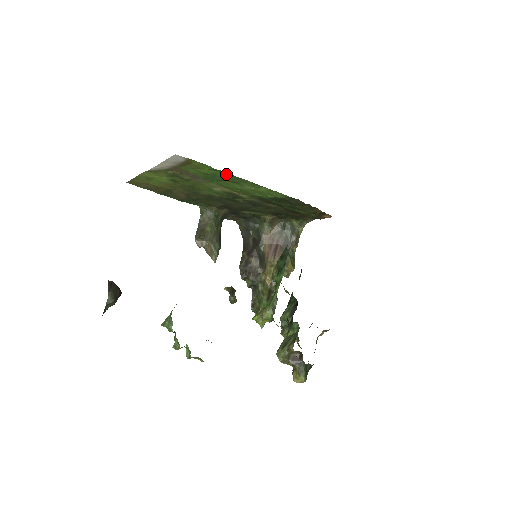
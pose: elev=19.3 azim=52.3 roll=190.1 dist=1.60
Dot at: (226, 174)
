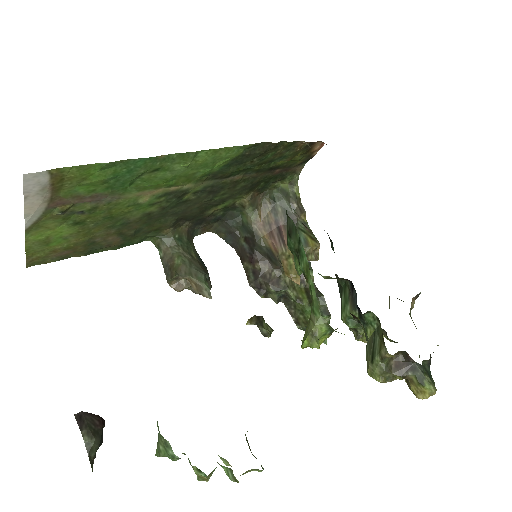
Dot at: (131, 163)
